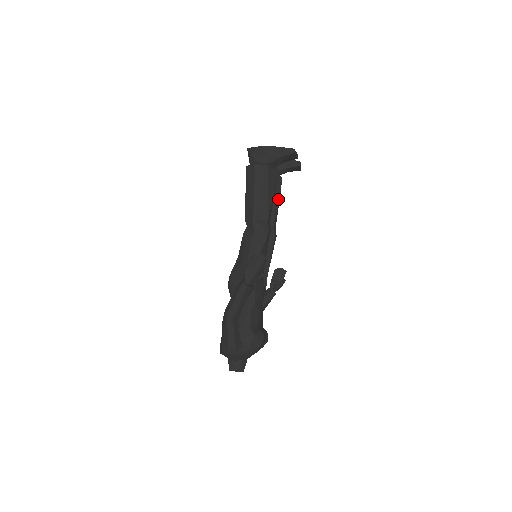
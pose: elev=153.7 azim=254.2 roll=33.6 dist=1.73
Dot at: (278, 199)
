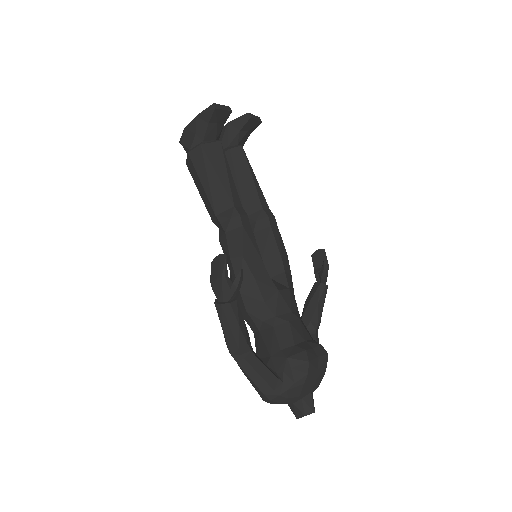
Dot at: (250, 173)
